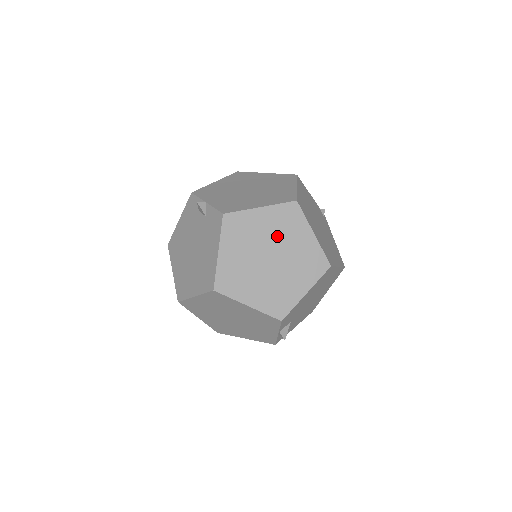
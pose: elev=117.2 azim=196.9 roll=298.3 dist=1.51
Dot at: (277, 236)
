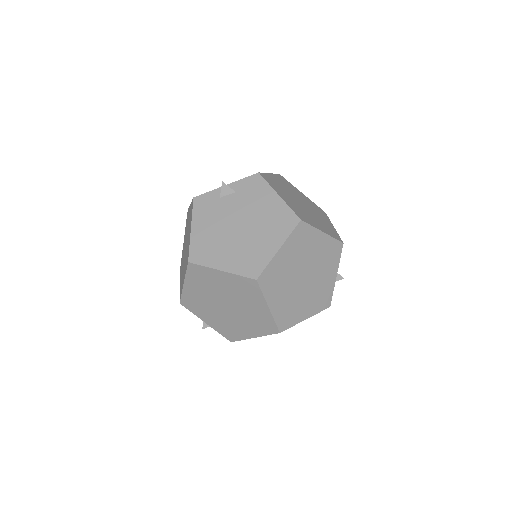
Dot at: (292, 191)
